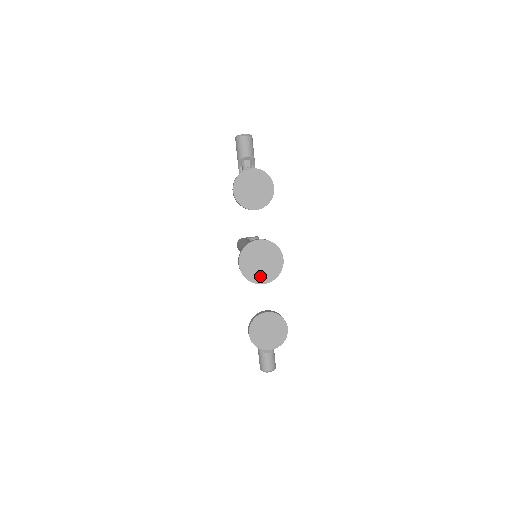
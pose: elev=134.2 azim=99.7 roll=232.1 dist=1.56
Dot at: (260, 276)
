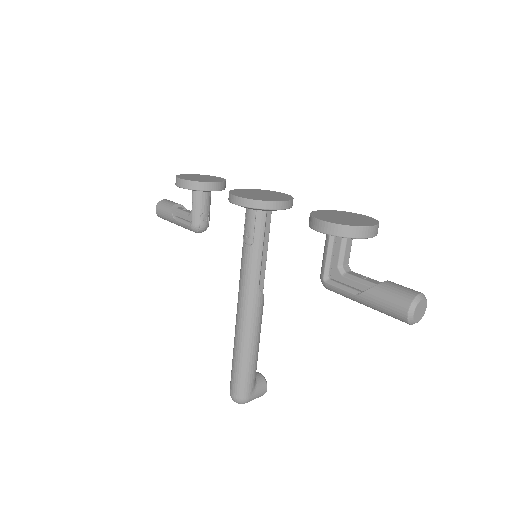
Dot at: (272, 199)
